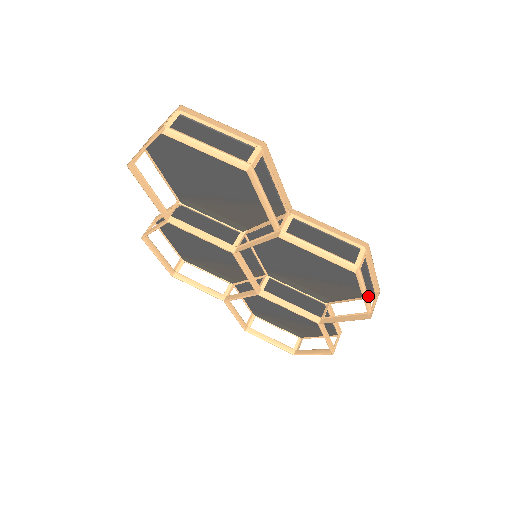
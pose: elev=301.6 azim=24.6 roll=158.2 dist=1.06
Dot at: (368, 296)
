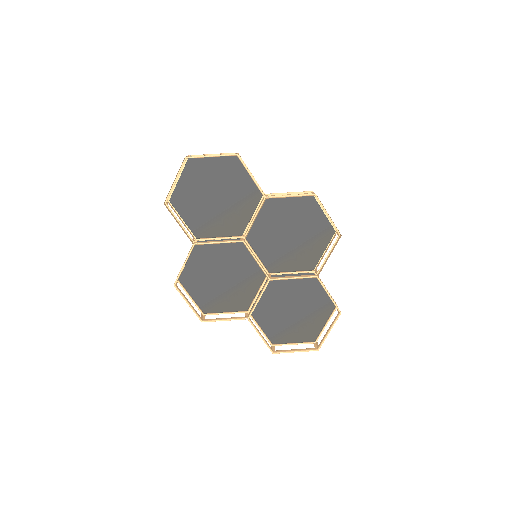
Dot at: (331, 219)
